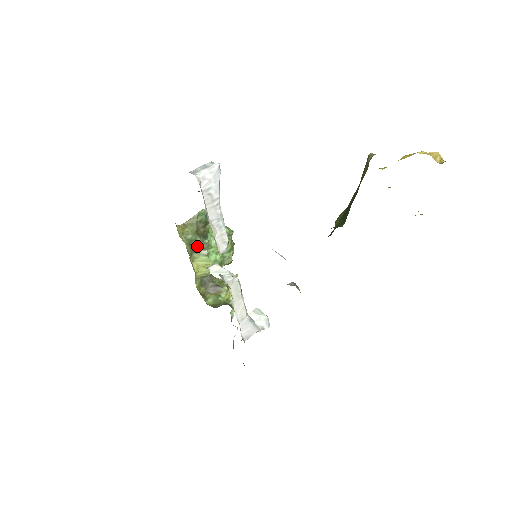
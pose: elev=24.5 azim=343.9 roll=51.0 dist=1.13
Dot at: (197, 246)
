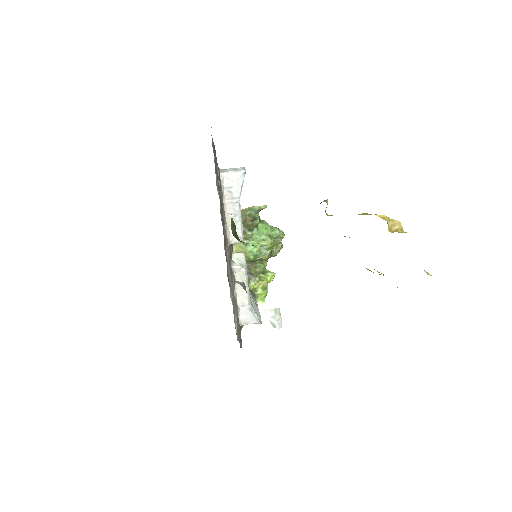
Dot at: occluded
